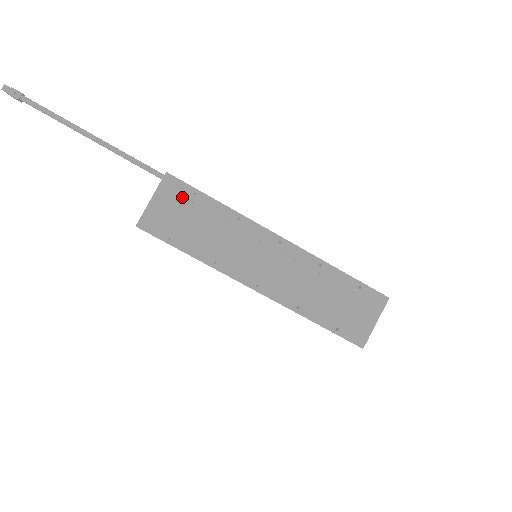
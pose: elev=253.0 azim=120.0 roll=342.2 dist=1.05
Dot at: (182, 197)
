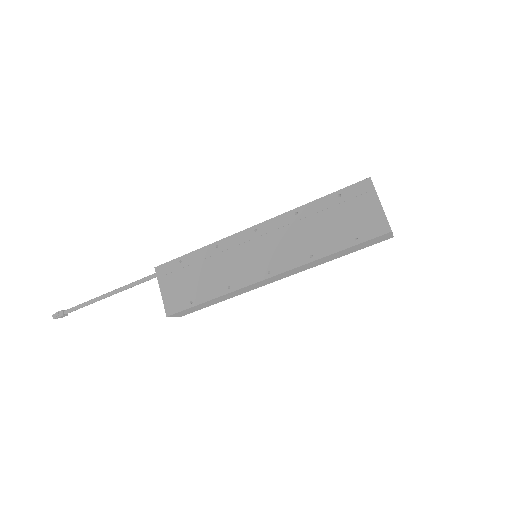
Dot at: (175, 271)
